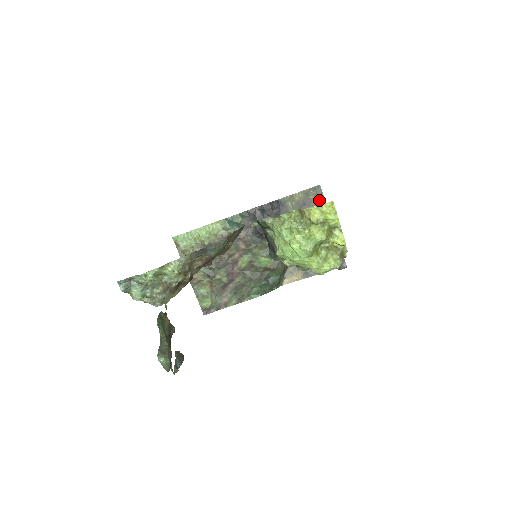
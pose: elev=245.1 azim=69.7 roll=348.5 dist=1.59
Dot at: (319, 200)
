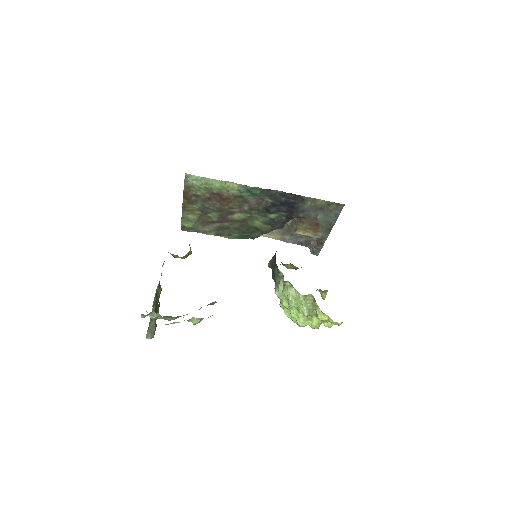
Dot at: (335, 213)
